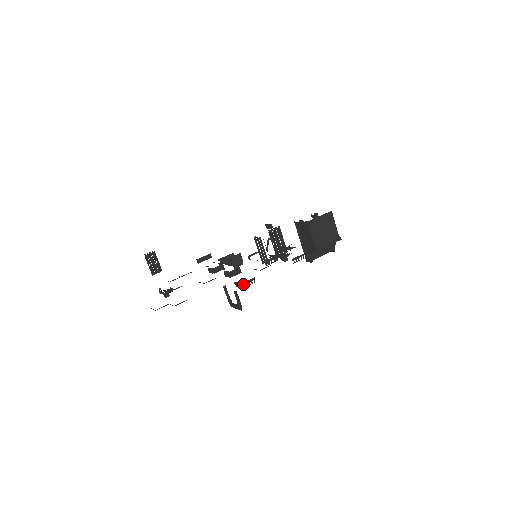
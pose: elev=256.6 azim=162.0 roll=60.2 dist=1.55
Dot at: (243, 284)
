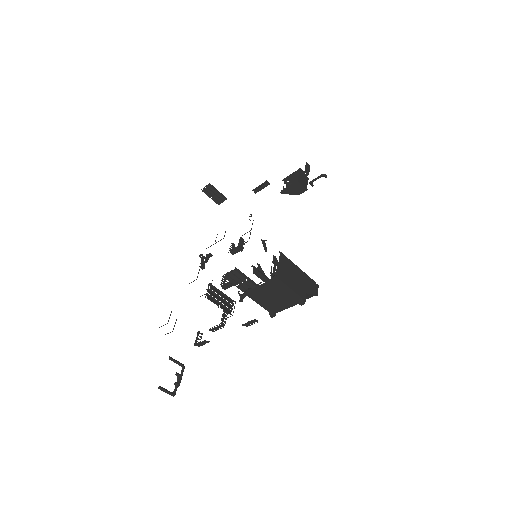
Dot at: (196, 345)
